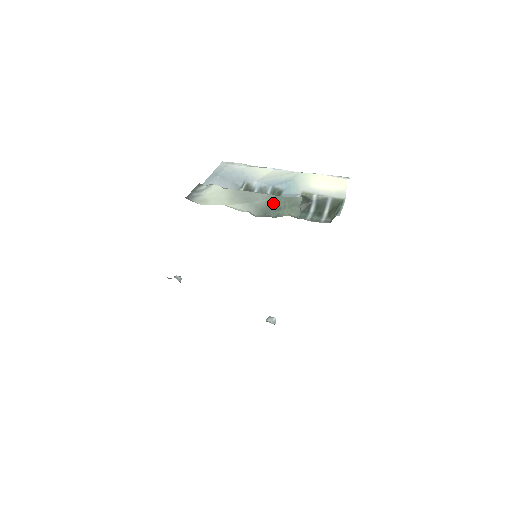
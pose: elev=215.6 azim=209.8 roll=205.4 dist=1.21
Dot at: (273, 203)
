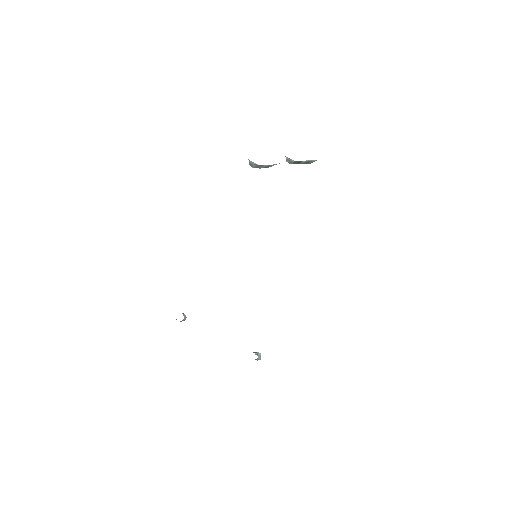
Dot at: occluded
